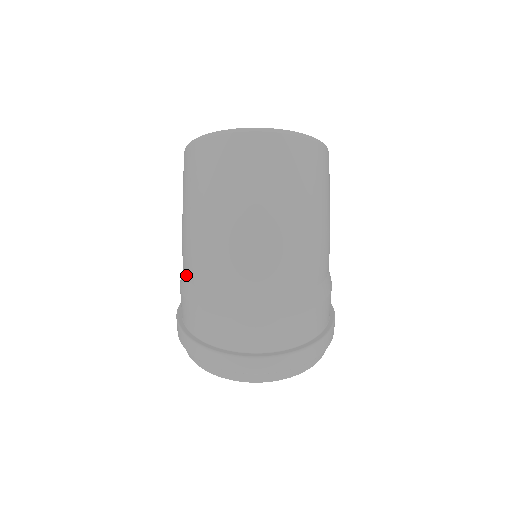
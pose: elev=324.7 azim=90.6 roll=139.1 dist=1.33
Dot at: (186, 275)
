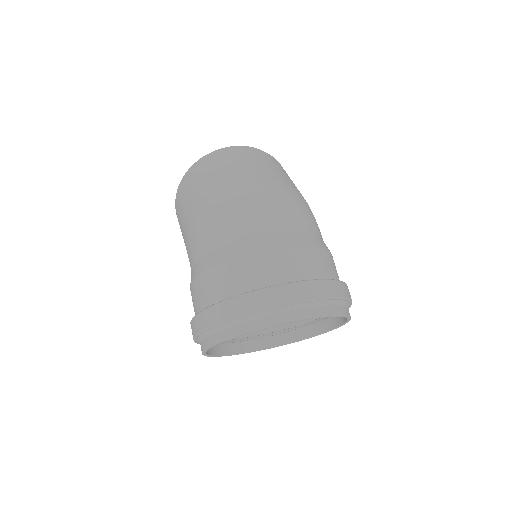
Dot at: (200, 255)
